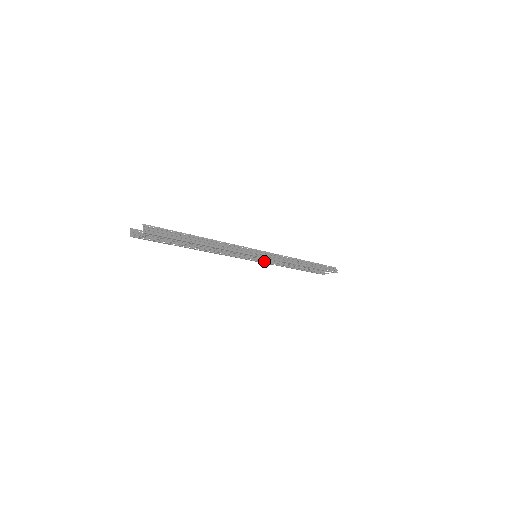
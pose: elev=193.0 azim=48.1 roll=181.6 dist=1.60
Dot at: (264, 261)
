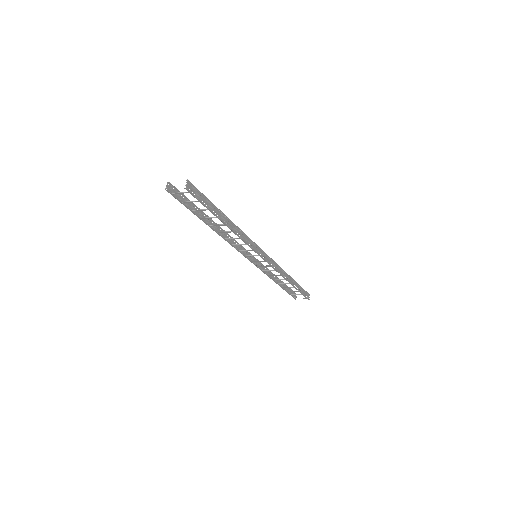
Dot at: (257, 265)
